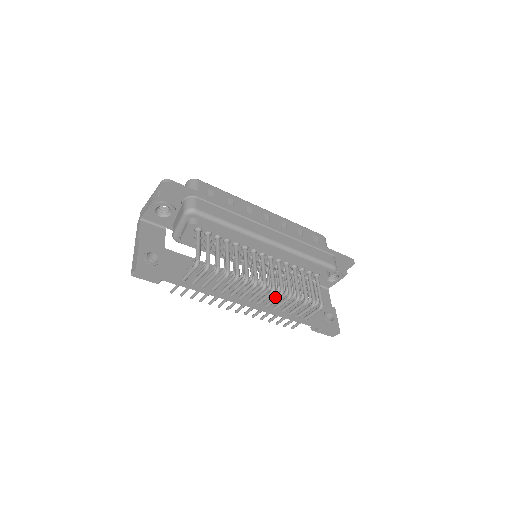
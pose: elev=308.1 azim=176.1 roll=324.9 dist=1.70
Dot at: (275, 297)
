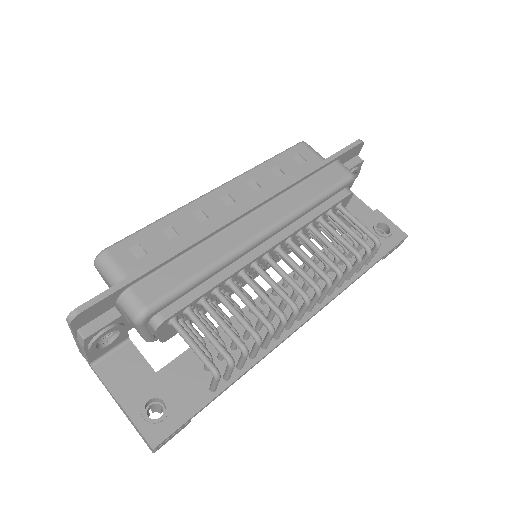
Dot at: (324, 291)
